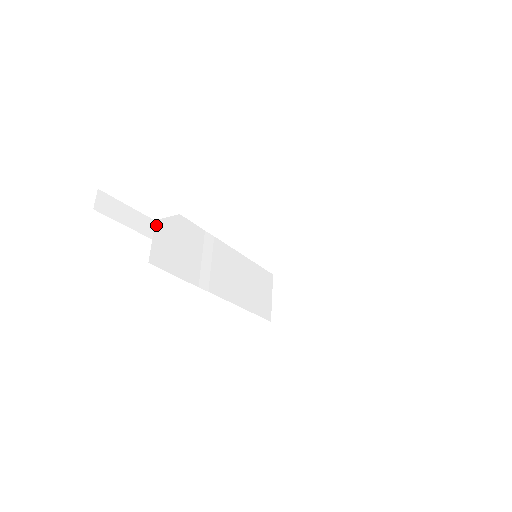
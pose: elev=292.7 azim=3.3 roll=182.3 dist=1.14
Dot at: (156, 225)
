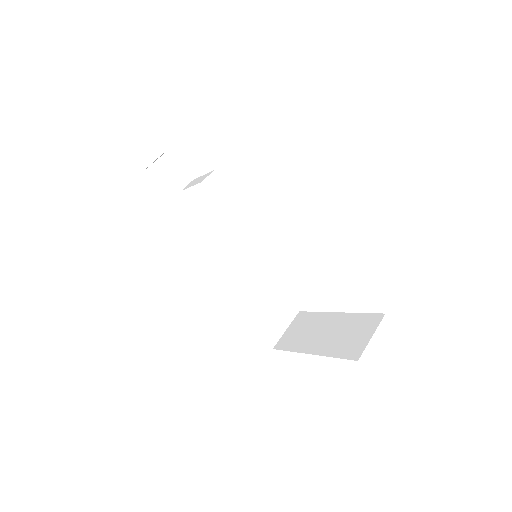
Dot at: (180, 195)
